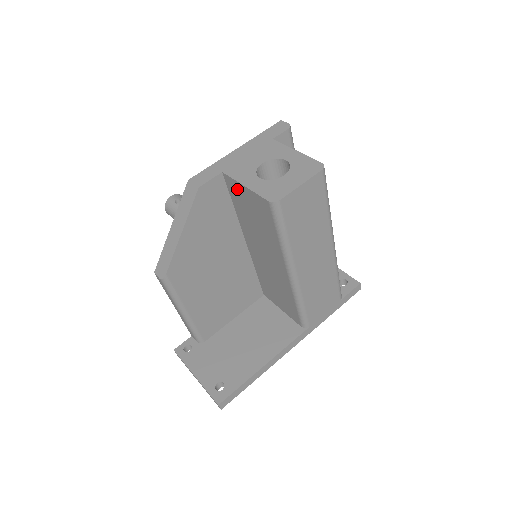
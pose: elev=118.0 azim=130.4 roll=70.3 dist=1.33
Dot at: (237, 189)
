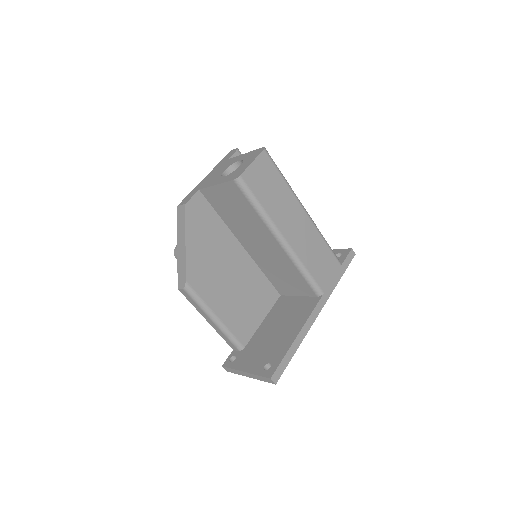
Dot at: (213, 194)
